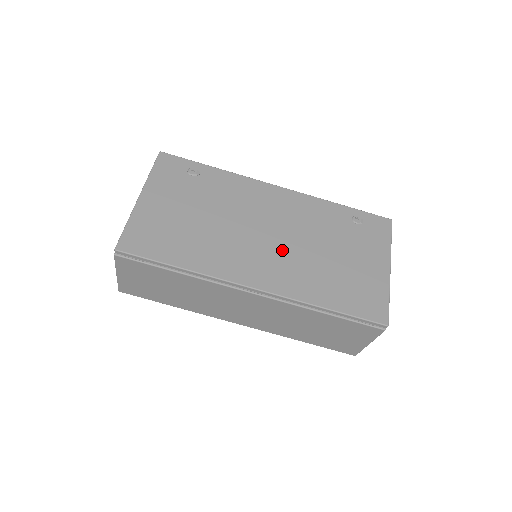
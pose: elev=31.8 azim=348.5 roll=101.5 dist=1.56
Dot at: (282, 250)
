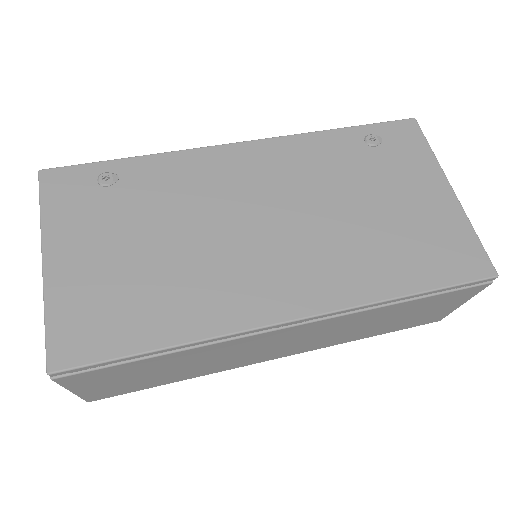
Dot at: (300, 238)
